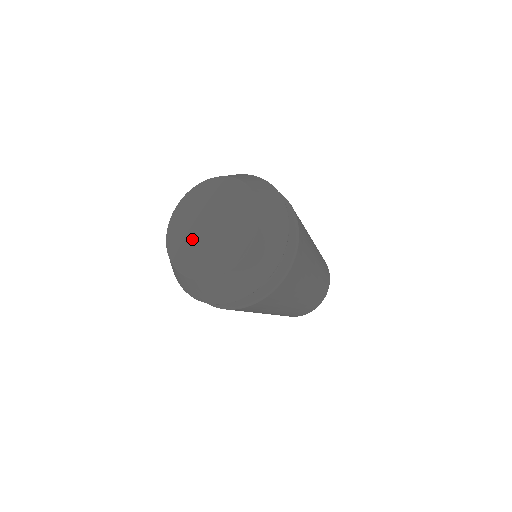
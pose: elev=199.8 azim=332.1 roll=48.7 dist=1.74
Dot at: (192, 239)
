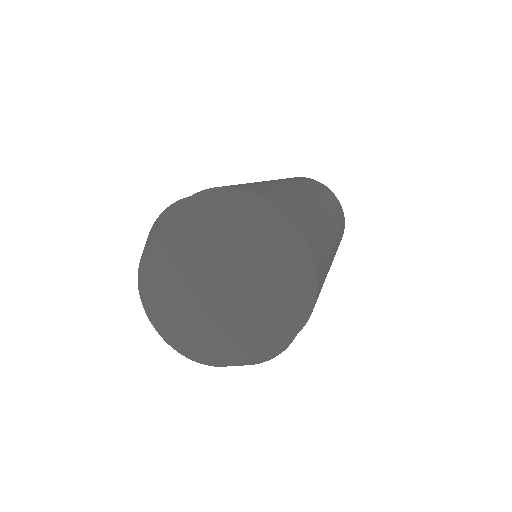
Dot at: (172, 286)
